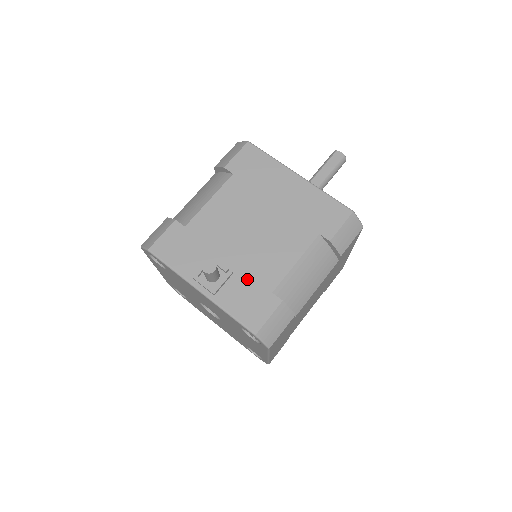
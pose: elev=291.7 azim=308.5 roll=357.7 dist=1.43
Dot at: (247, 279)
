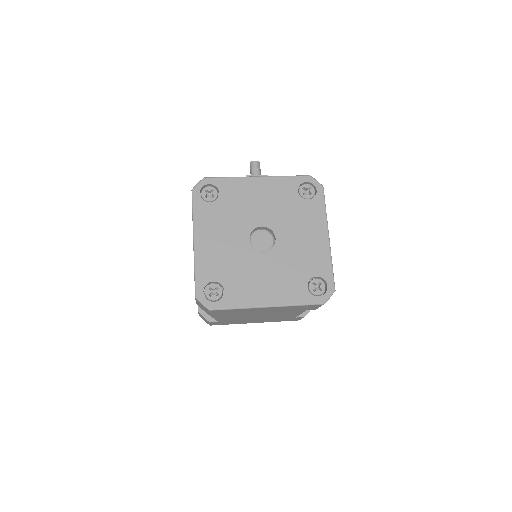
Dot at: occluded
